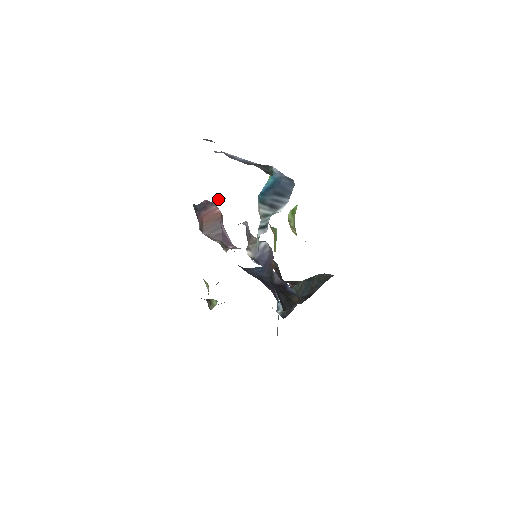
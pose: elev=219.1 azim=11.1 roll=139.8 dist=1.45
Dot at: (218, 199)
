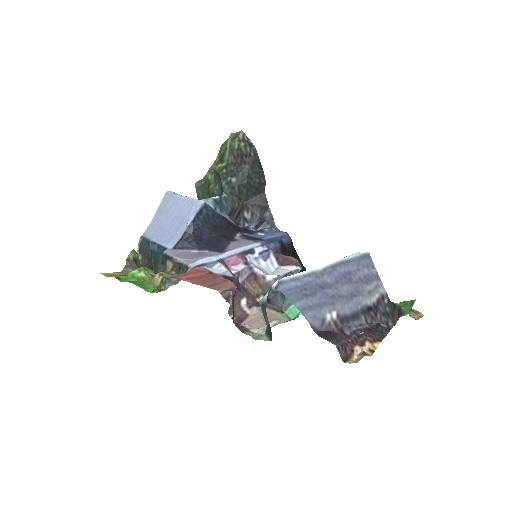
Dot at: occluded
